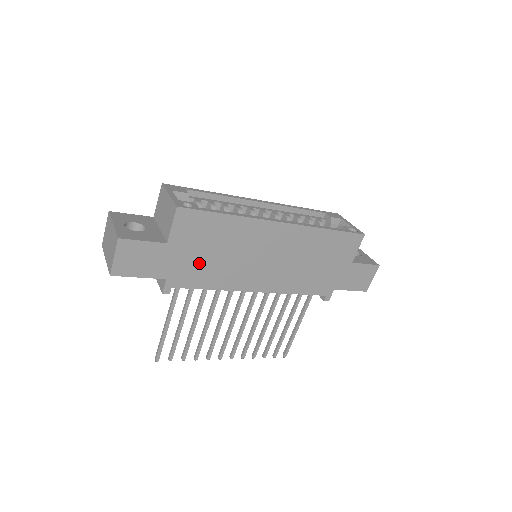
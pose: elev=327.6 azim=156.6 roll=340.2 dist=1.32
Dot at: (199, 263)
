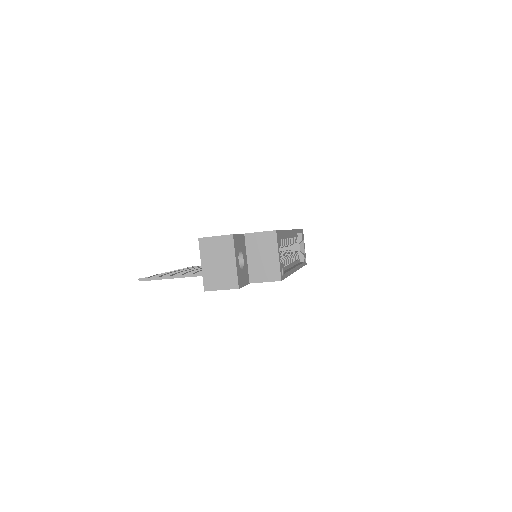
Dot at: occluded
